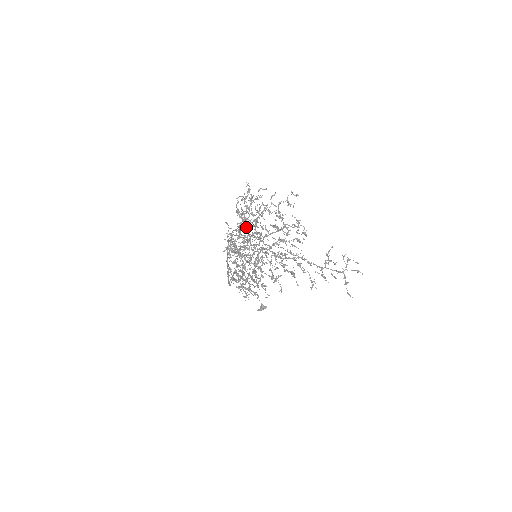
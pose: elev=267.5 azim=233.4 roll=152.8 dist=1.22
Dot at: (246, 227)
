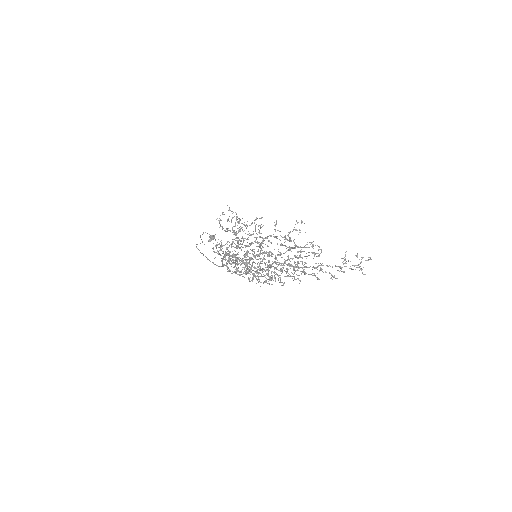
Dot at: (253, 251)
